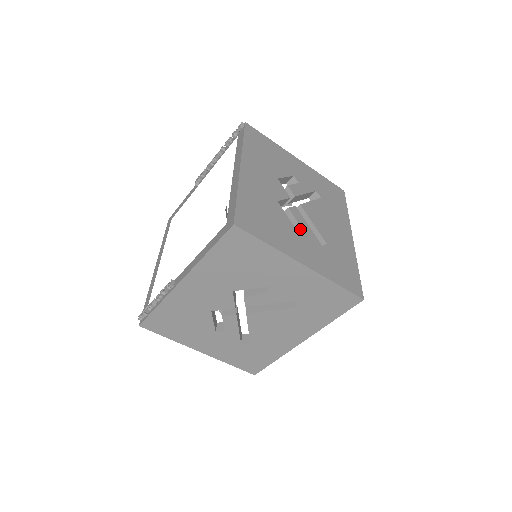
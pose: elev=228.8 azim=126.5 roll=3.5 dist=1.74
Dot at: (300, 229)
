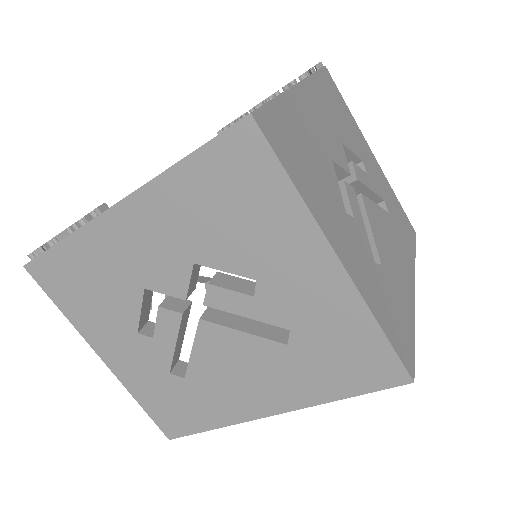
Dot at: (351, 216)
